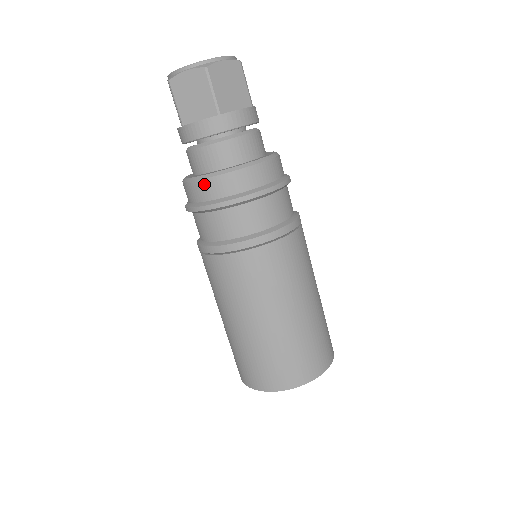
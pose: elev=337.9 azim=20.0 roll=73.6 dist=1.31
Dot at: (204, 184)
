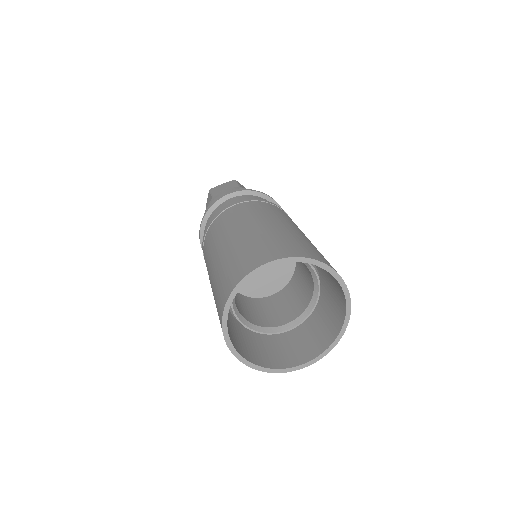
Dot at: occluded
